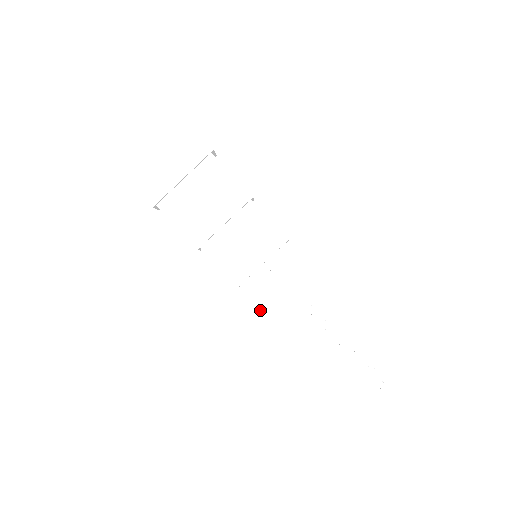
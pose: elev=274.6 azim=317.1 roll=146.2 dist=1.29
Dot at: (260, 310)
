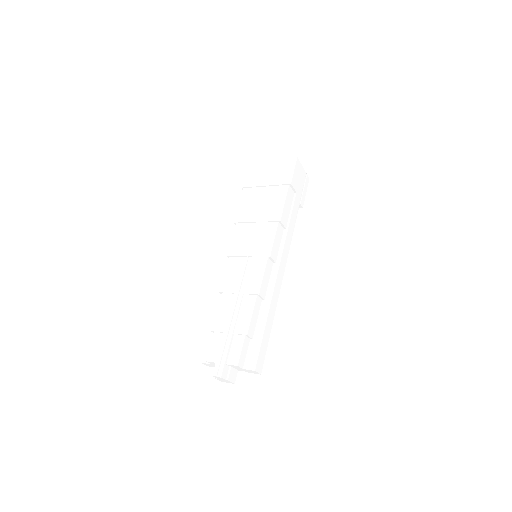
Dot at: occluded
